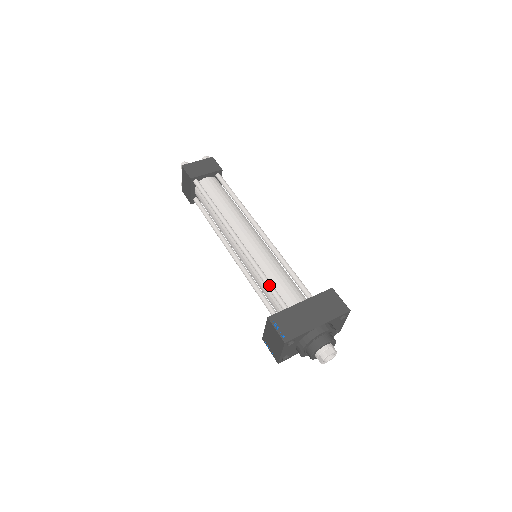
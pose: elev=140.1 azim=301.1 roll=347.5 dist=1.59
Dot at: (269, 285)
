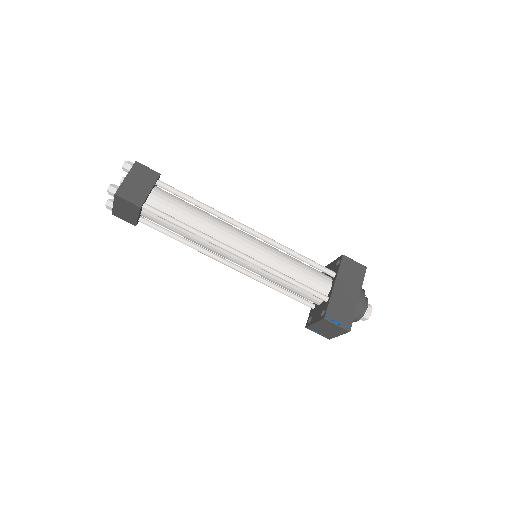
Dot at: (300, 286)
